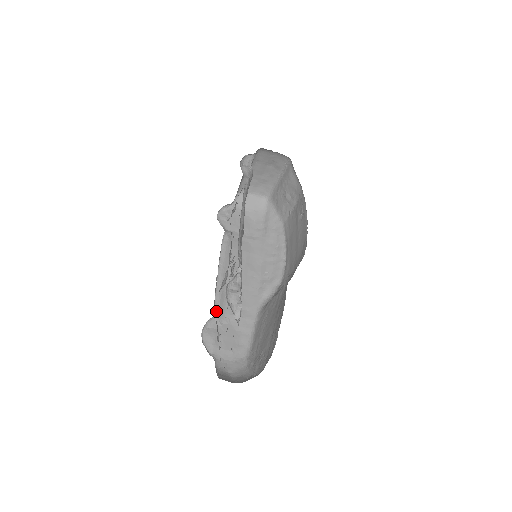
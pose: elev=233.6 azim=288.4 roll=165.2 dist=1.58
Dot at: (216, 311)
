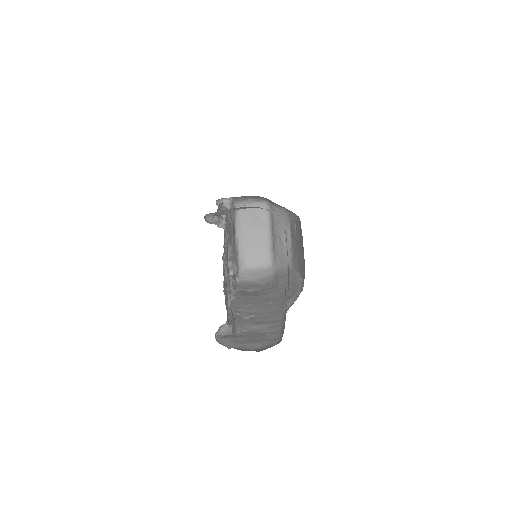
Dot at: (231, 324)
